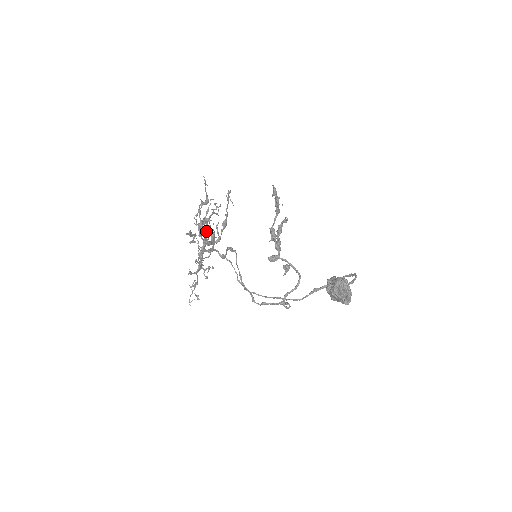
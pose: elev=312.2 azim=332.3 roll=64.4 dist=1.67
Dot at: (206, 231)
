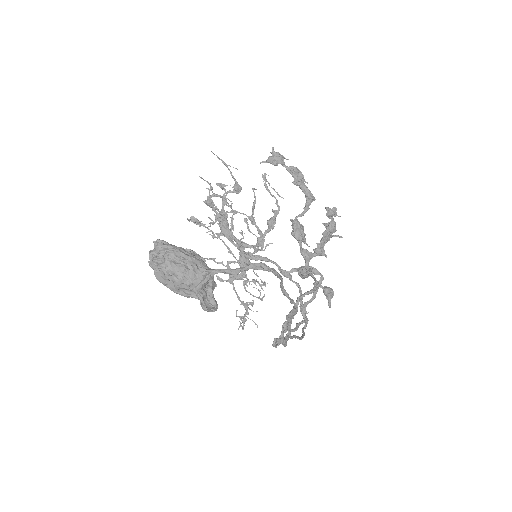
Dot at: (218, 221)
